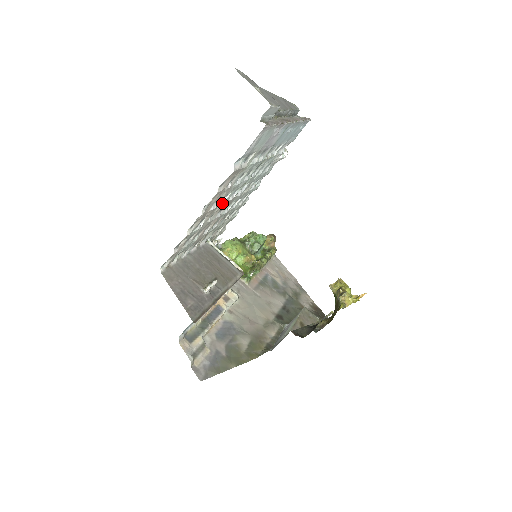
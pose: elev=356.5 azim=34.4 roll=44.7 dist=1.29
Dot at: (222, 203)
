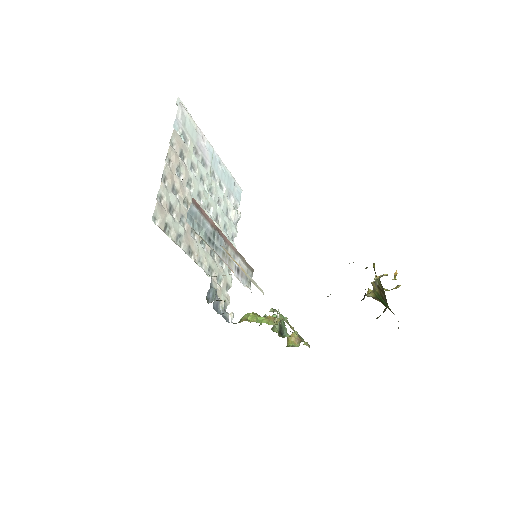
Dot at: (188, 189)
